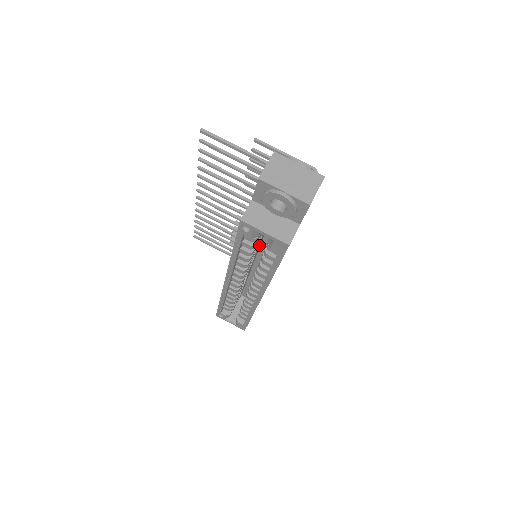
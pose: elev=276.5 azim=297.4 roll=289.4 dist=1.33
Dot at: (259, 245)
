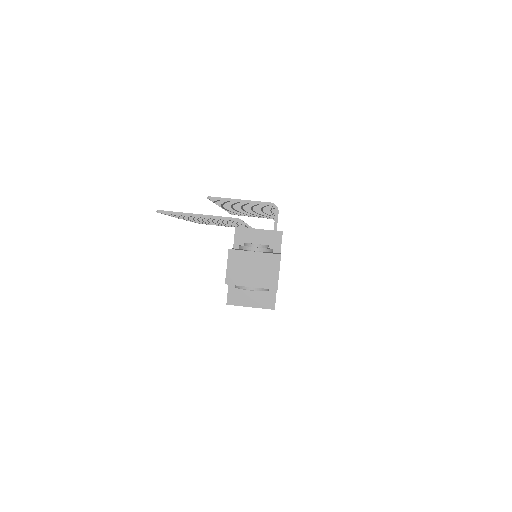
Dot at: occluded
